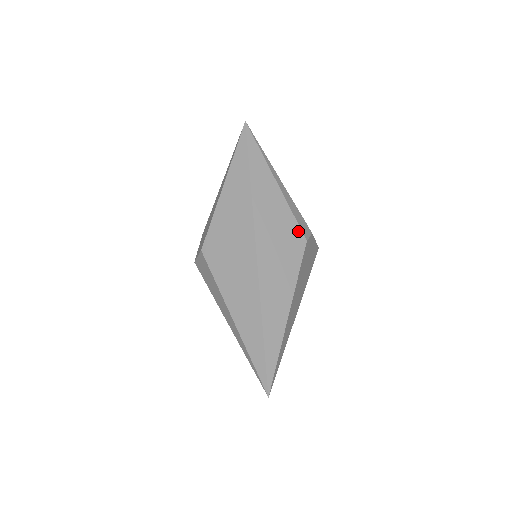
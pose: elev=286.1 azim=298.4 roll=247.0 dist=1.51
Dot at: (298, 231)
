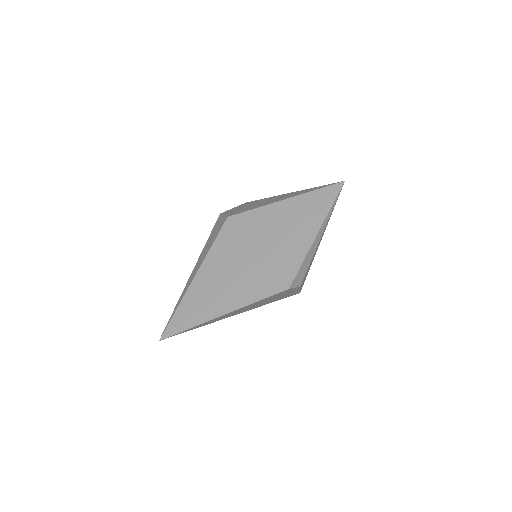
Dot at: (291, 278)
